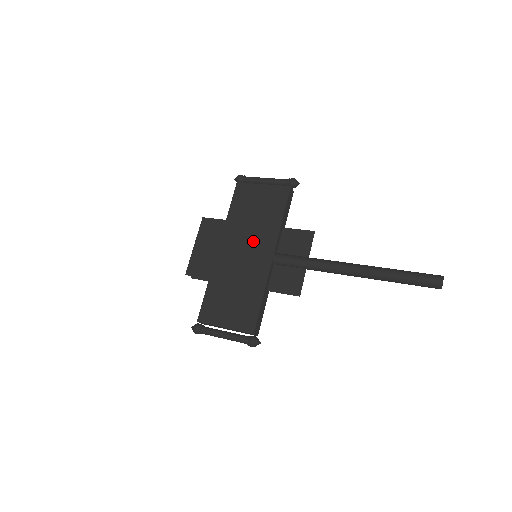
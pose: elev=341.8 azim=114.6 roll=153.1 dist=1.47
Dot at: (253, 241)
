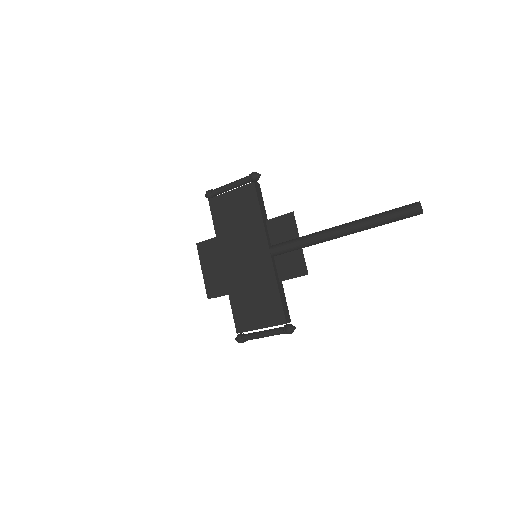
Dot at: (247, 245)
